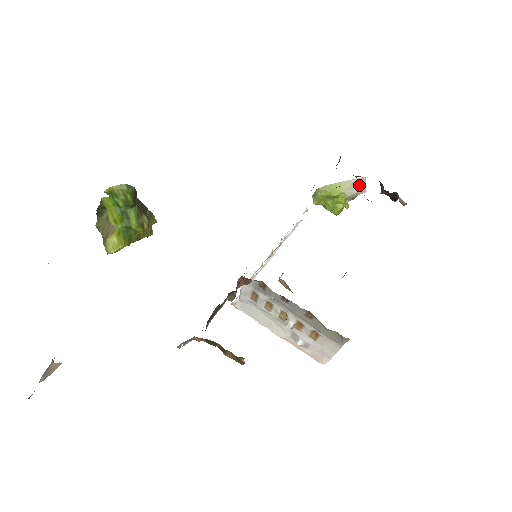
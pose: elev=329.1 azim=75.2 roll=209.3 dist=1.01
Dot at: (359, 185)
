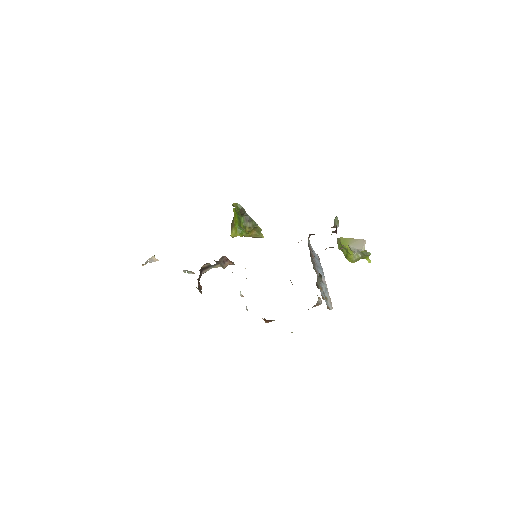
Dot at: (360, 244)
